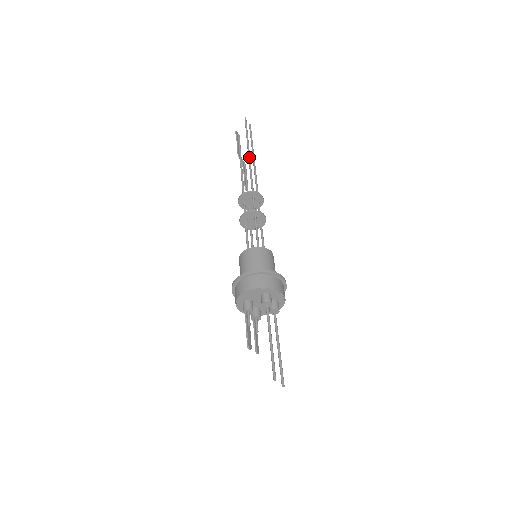
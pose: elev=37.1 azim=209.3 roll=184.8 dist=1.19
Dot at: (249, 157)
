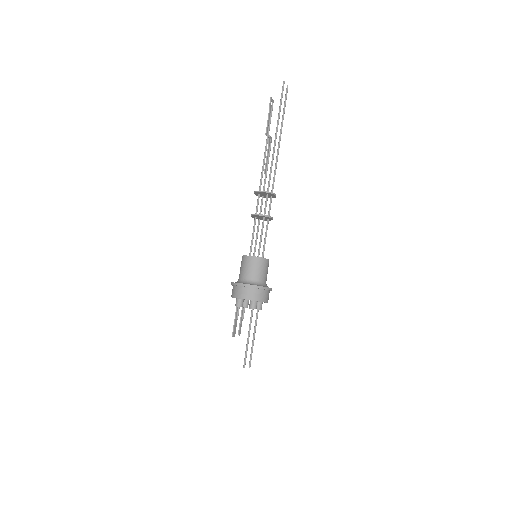
Dot at: (275, 143)
